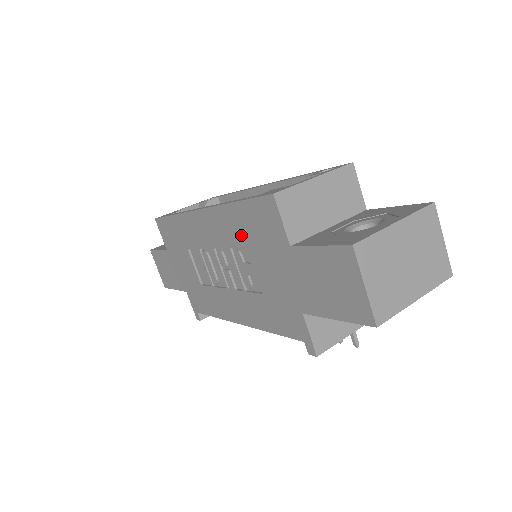
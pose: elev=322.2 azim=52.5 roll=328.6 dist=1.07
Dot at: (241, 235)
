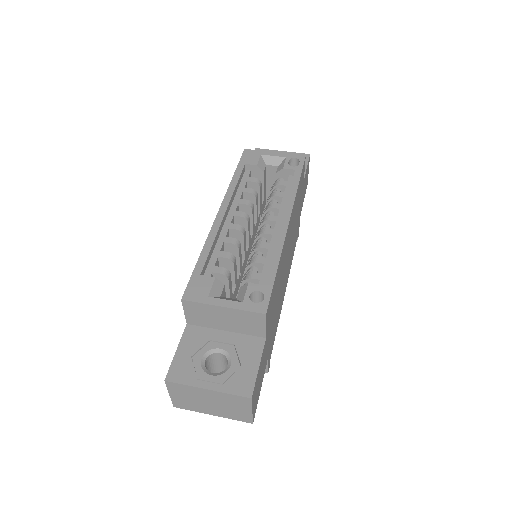
Dot at: occluded
